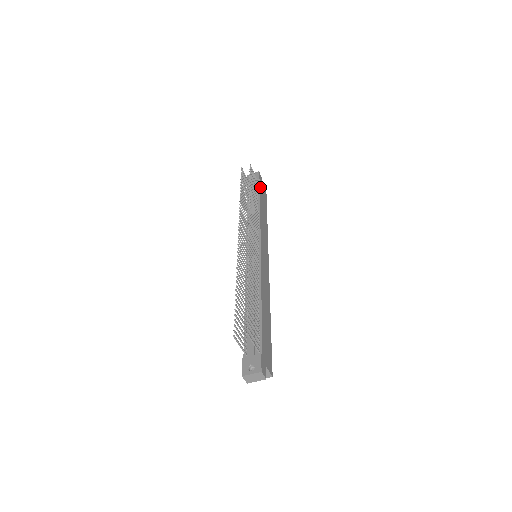
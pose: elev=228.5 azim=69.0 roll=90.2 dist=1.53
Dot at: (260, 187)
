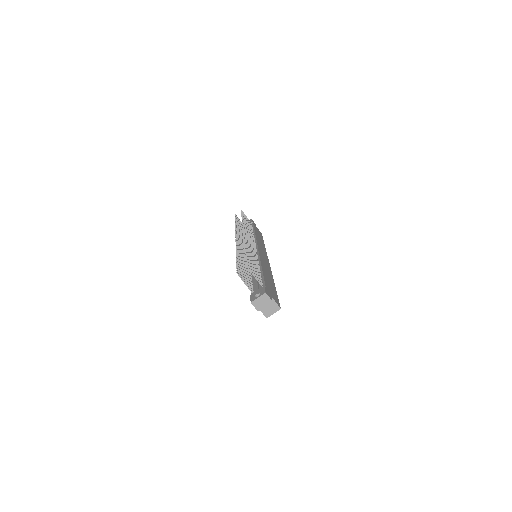
Dot at: (254, 226)
